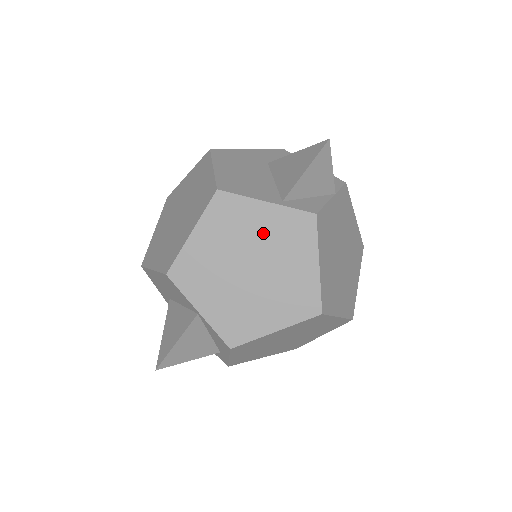
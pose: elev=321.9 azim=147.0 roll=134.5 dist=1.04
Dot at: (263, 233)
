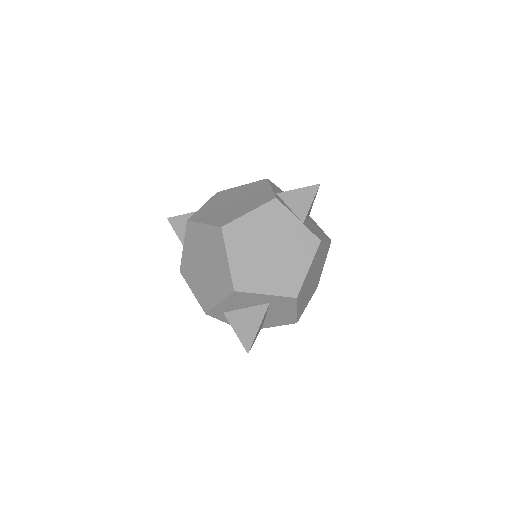
Dot at: (255, 195)
